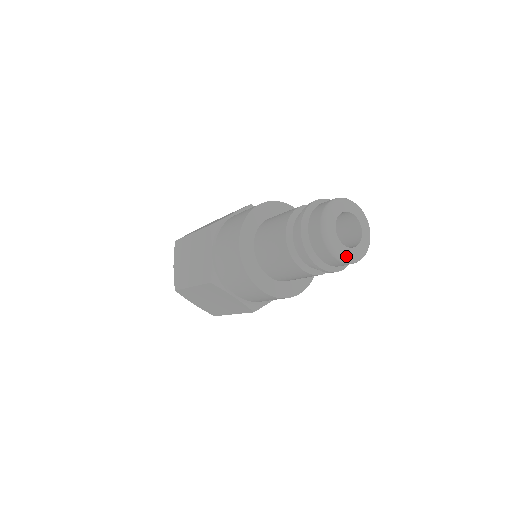
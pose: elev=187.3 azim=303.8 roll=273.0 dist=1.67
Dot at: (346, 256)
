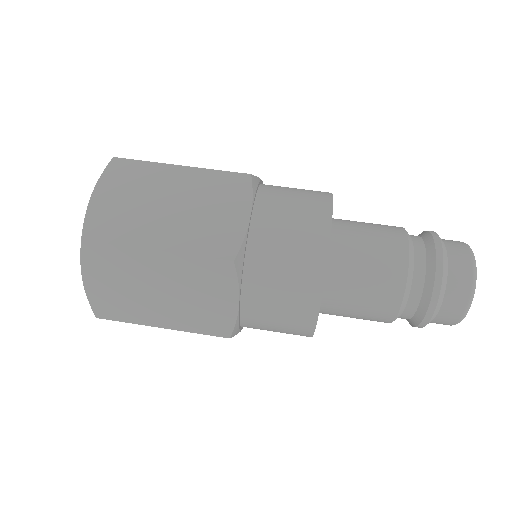
Dot at: occluded
